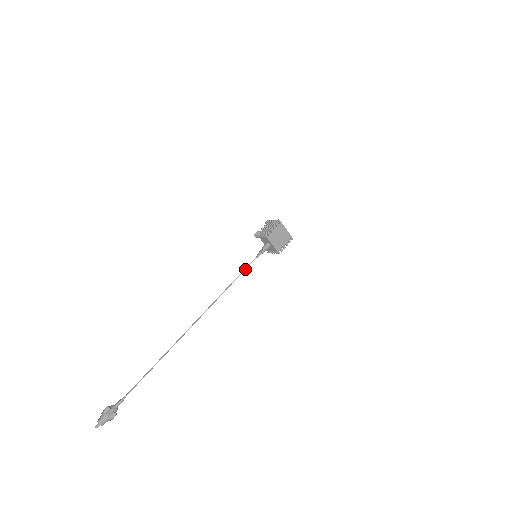
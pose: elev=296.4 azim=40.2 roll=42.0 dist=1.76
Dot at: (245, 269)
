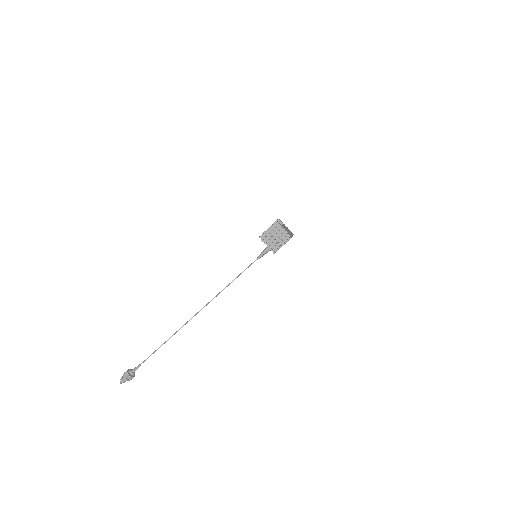
Dot at: occluded
